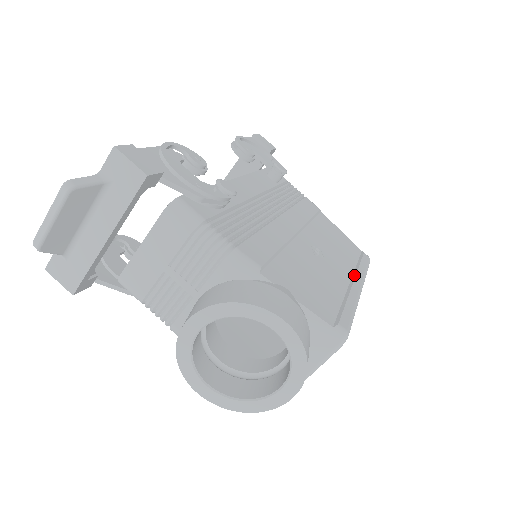
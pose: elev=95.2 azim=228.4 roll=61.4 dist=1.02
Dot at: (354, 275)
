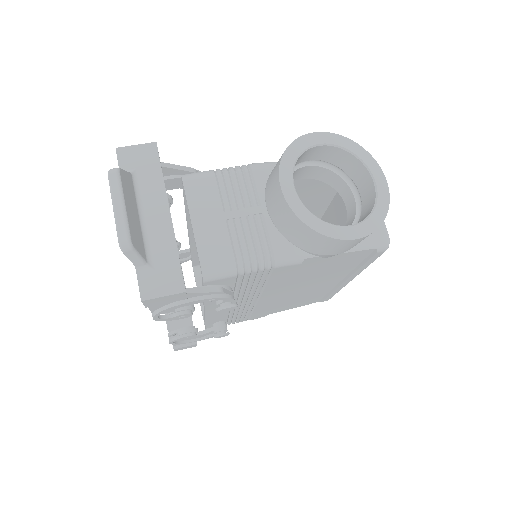
Dot at: occluded
